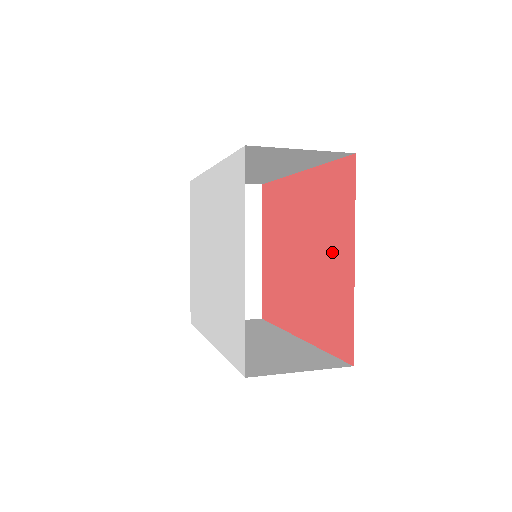
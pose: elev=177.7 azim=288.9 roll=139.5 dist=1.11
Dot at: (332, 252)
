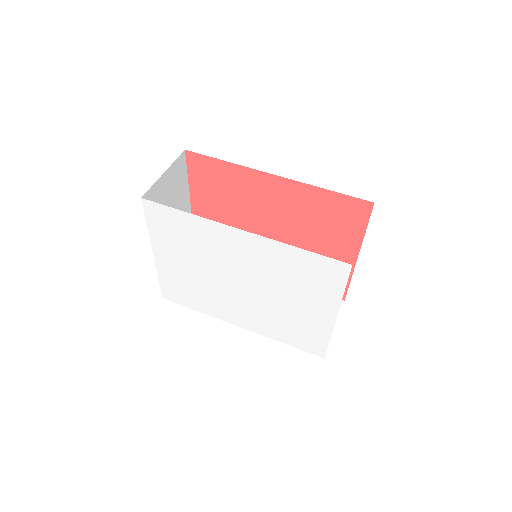
Dot at: (328, 245)
